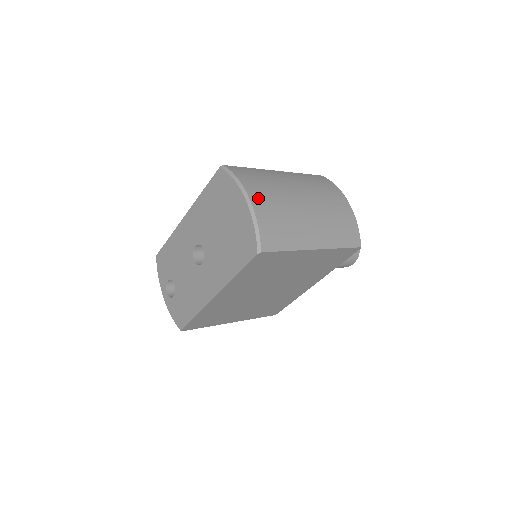
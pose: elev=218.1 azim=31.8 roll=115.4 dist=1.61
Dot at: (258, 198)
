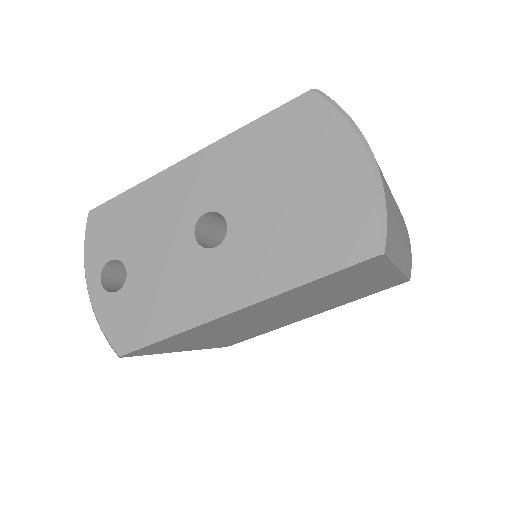
Dot at: occluded
